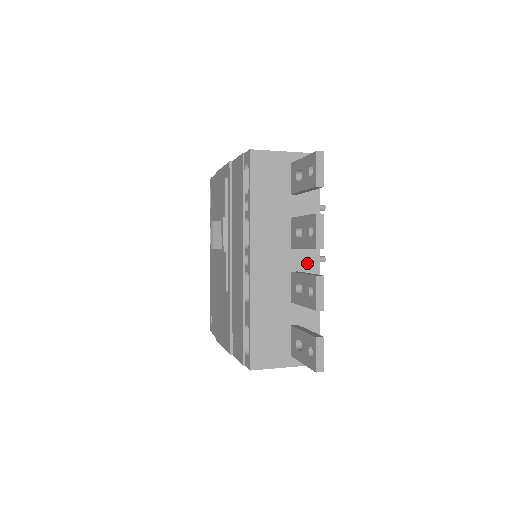
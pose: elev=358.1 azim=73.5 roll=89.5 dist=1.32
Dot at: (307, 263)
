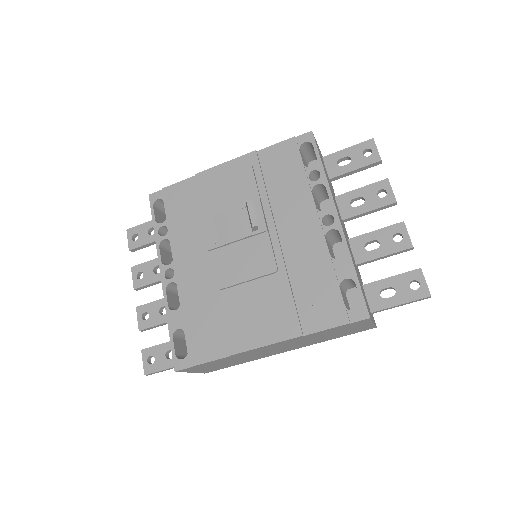
Dot at: occluded
